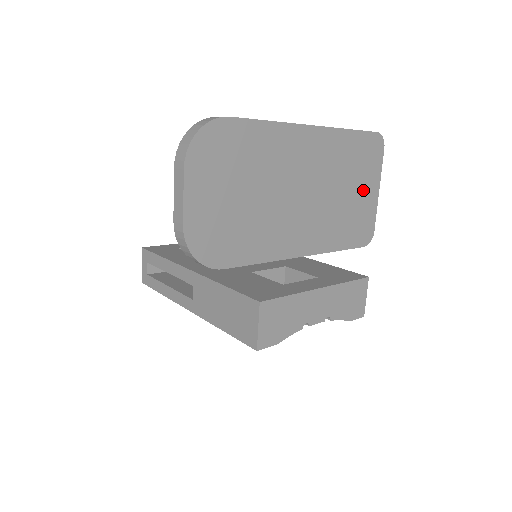
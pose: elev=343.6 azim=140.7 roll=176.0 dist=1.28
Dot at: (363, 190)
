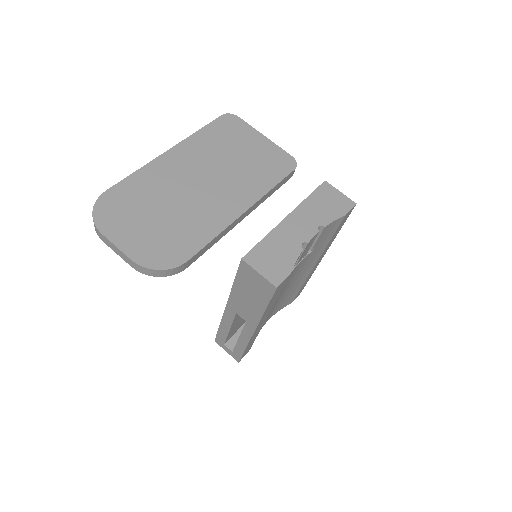
Dot at: (250, 146)
